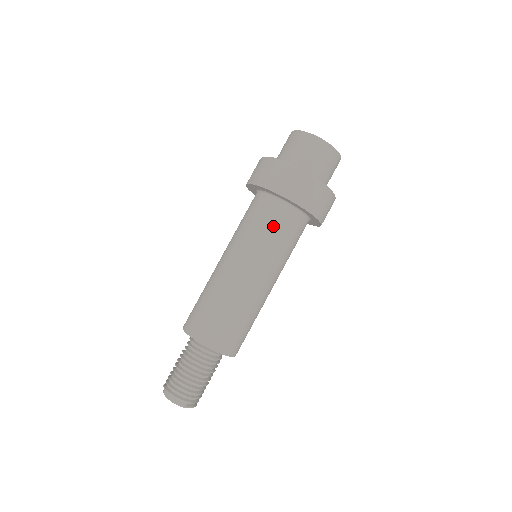
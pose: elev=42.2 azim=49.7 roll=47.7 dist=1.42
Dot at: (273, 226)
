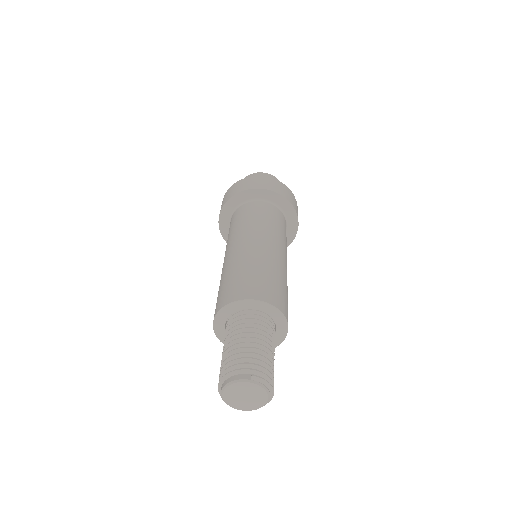
Dot at: (247, 214)
